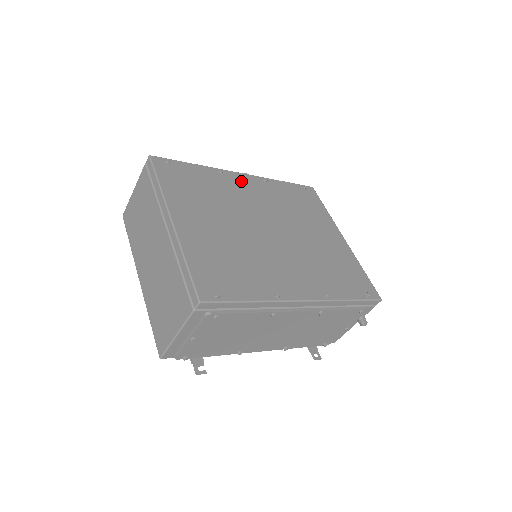
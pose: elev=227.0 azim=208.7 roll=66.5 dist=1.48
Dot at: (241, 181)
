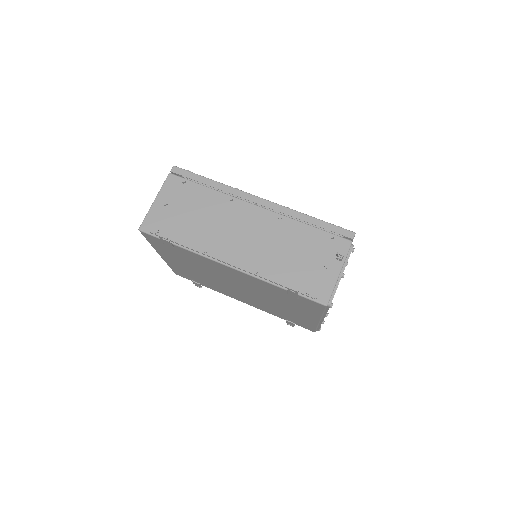
Dot at: occluded
